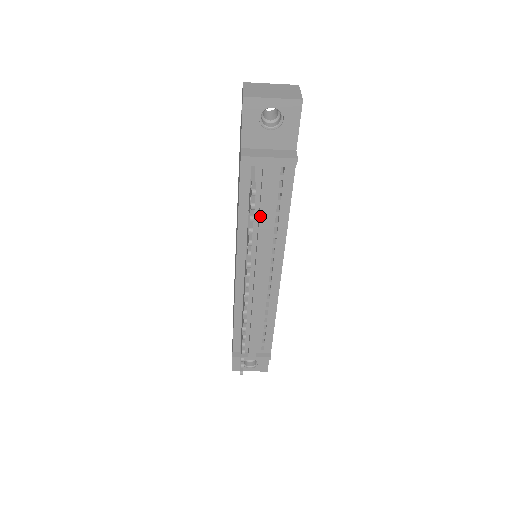
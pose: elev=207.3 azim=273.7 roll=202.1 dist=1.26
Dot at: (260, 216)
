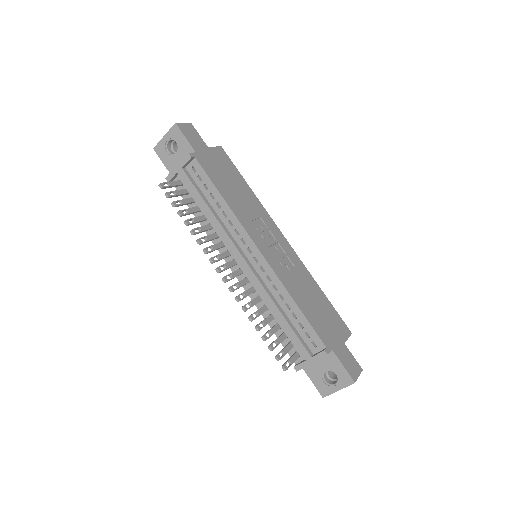
Dot at: (203, 209)
